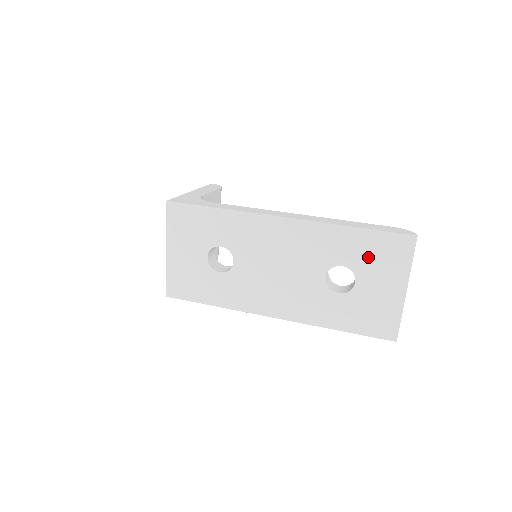
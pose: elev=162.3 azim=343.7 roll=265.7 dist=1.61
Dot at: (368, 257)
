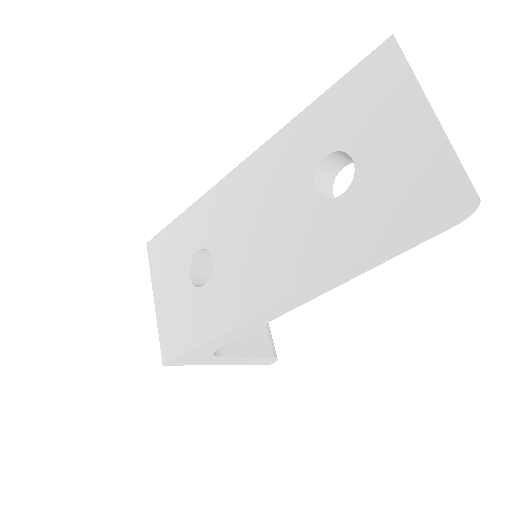
Dot at: (350, 116)
